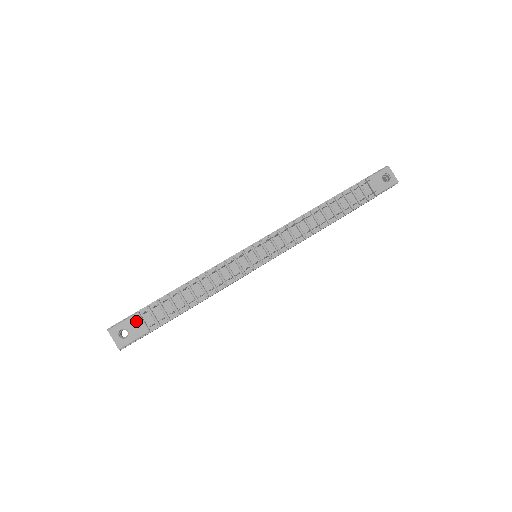
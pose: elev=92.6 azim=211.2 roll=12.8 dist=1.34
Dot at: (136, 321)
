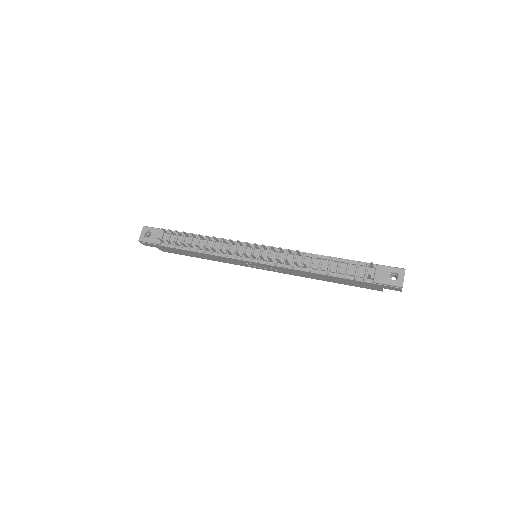
Dot at: (159, 233)
